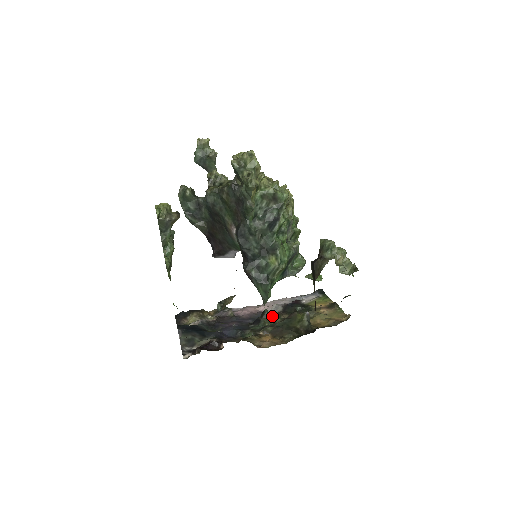
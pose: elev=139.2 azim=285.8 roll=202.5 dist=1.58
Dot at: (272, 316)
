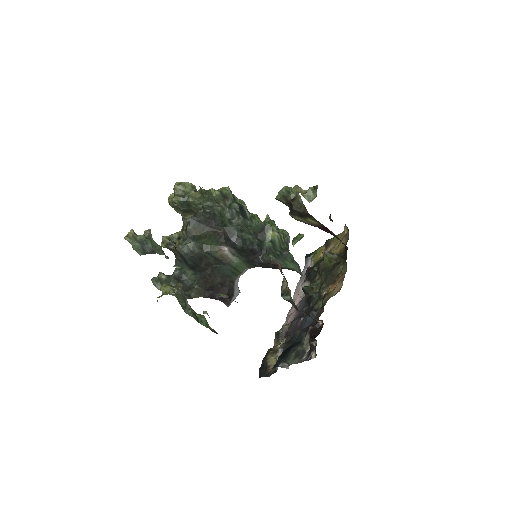
Dot at: (312, 285)
